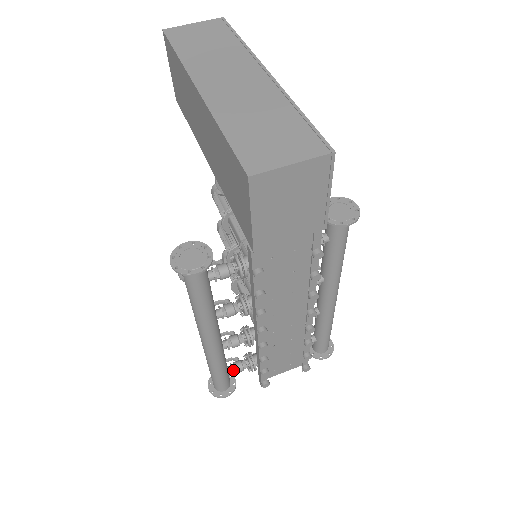
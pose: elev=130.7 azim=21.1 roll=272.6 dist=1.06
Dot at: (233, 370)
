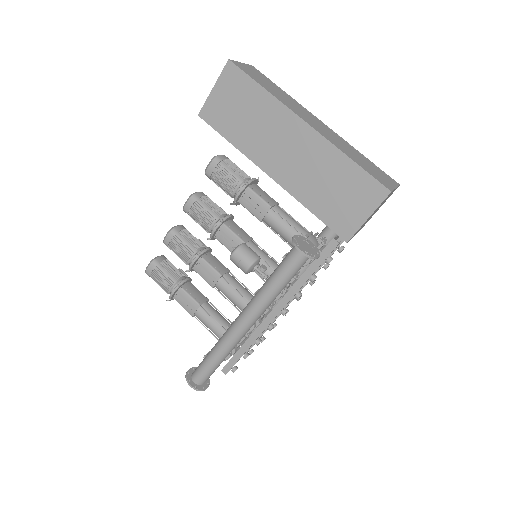
Dot at: occluded
